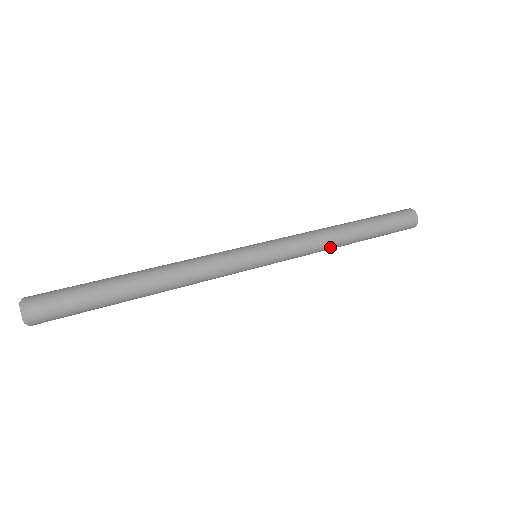
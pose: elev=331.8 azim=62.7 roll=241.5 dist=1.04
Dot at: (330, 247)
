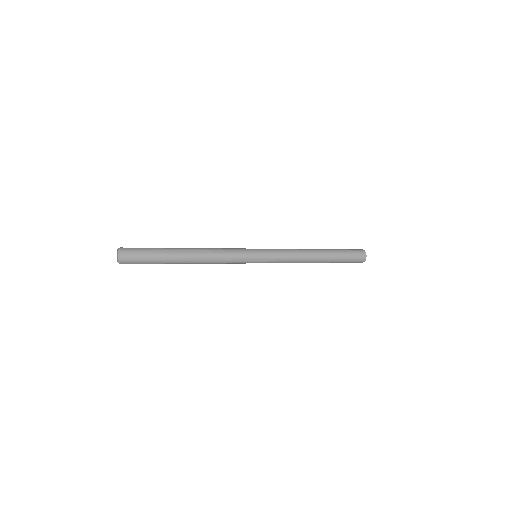
Dot at: (304, 261)
